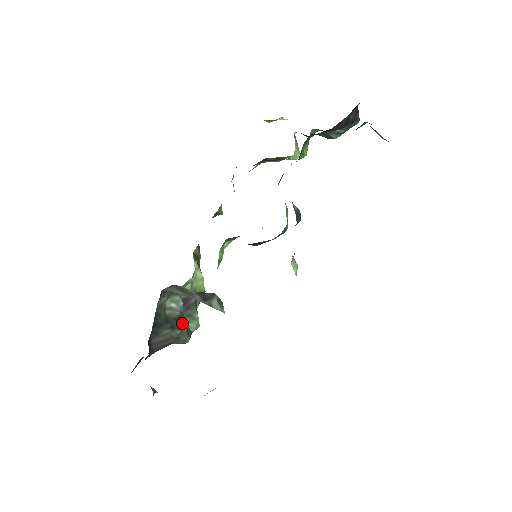
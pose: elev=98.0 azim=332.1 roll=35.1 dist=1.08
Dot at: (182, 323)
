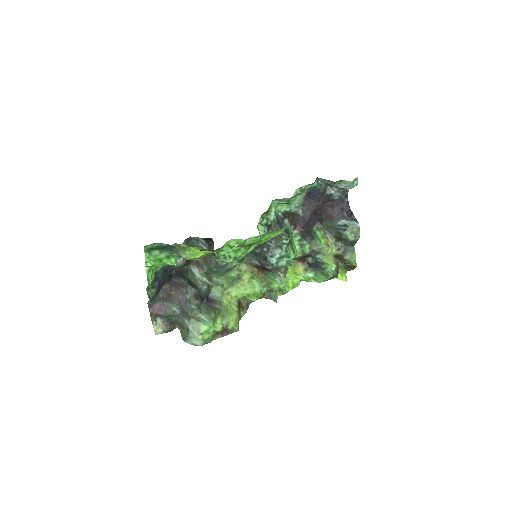
Dot at: (196, 289)
